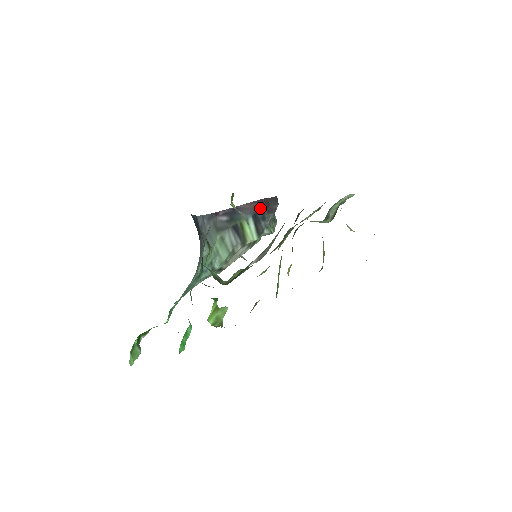
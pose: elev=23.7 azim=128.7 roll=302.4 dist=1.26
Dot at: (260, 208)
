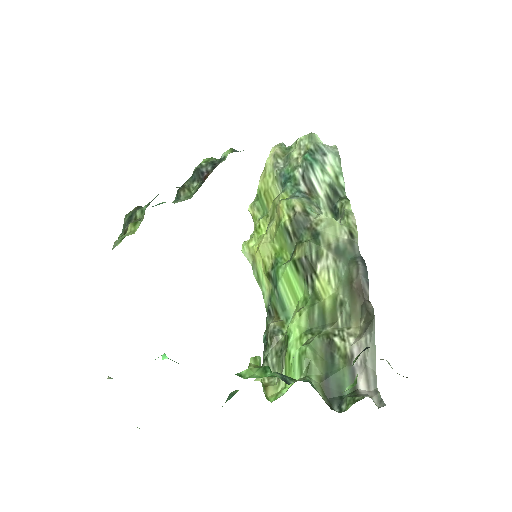
Dot at: occluded
